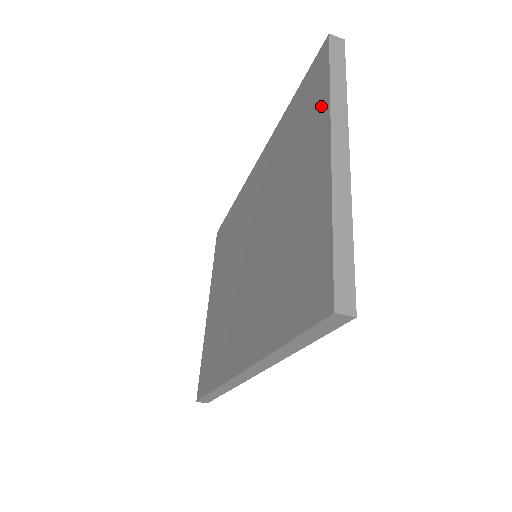
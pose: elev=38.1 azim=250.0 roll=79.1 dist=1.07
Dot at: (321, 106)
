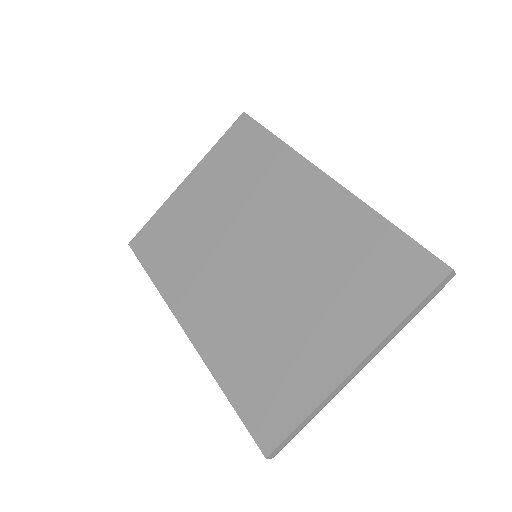
Dot at: (387, 315)
